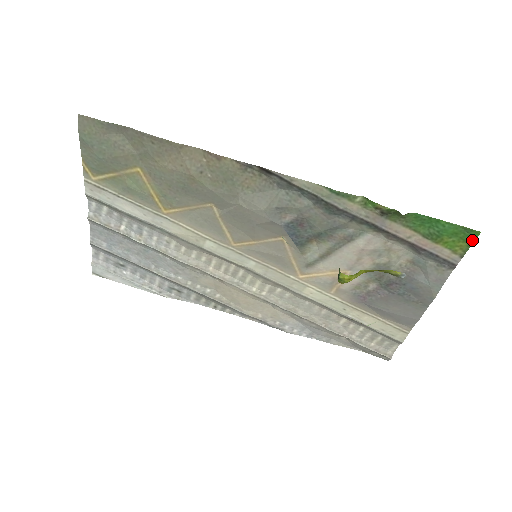
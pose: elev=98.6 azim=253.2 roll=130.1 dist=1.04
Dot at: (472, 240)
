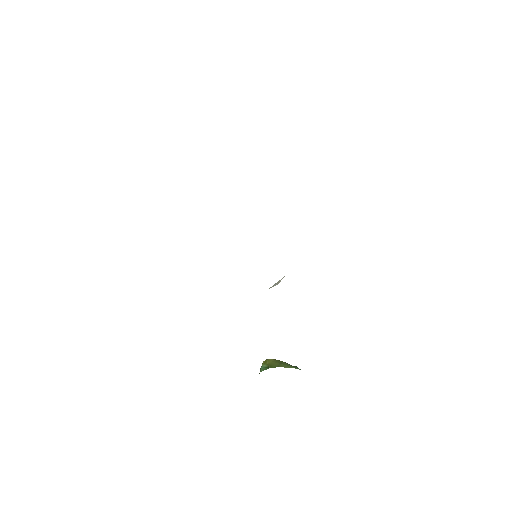
Dot at: occluded
